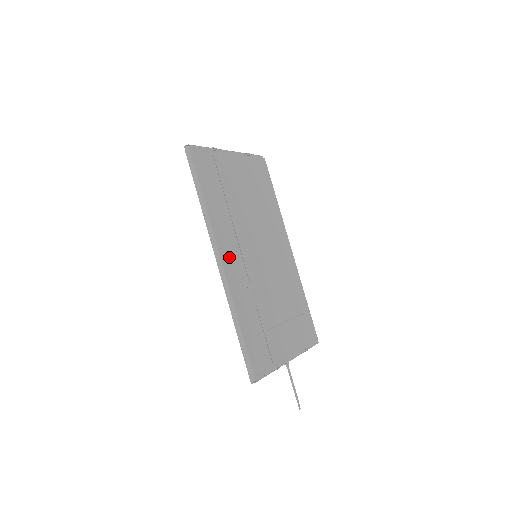
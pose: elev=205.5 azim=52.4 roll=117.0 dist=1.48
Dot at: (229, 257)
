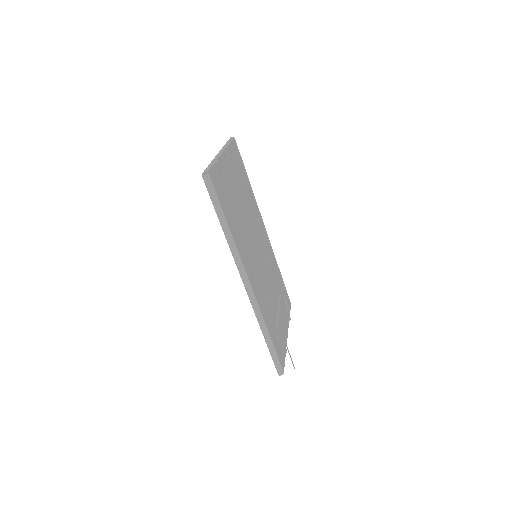
Dot at: (252, 276)
